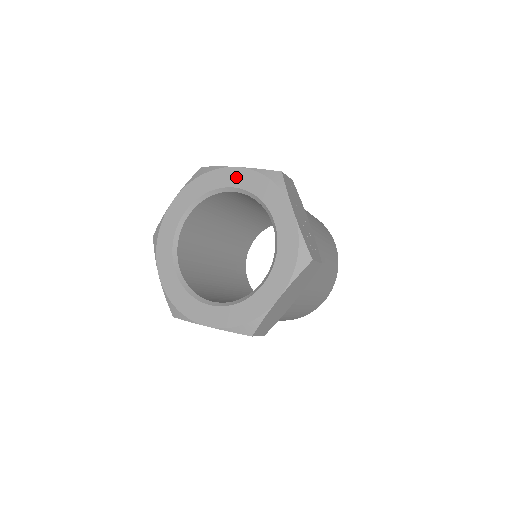
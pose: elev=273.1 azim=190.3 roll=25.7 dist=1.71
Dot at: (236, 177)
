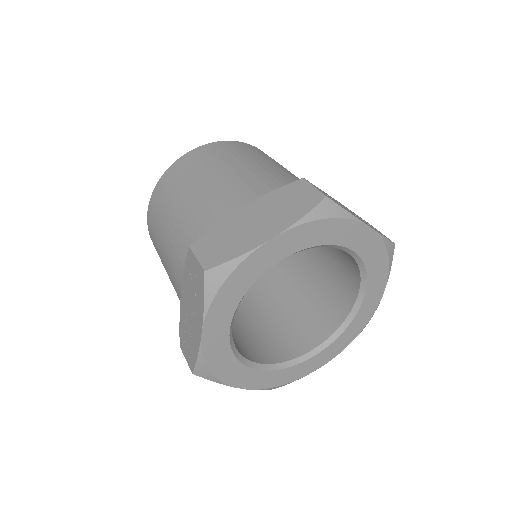
Dot at: (279, 249)
